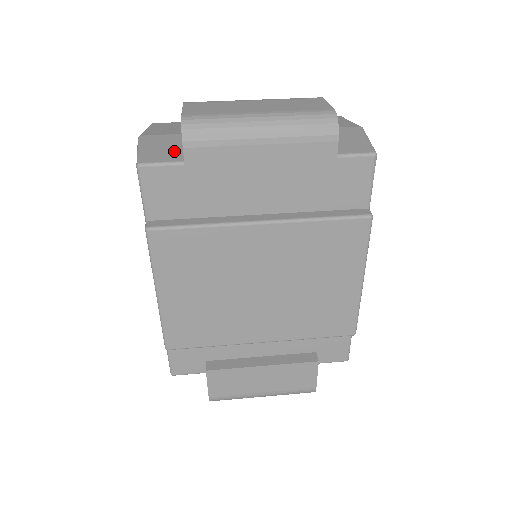
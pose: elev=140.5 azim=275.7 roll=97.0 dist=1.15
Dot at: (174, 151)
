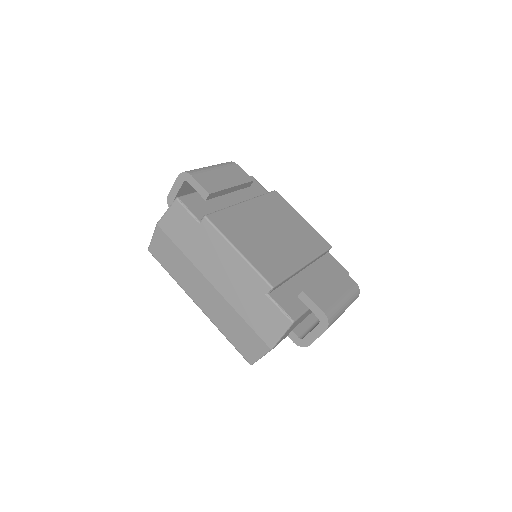
Dot at: occluded
